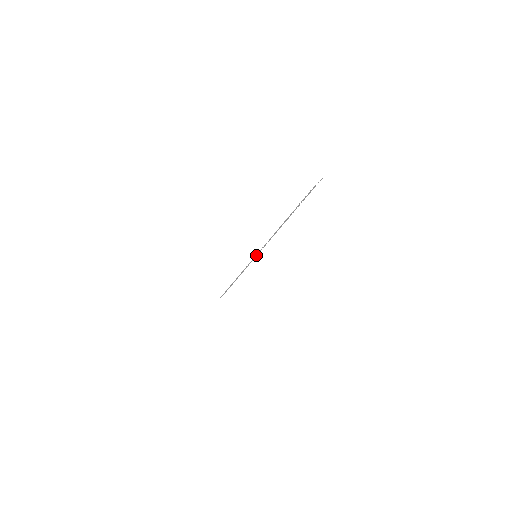
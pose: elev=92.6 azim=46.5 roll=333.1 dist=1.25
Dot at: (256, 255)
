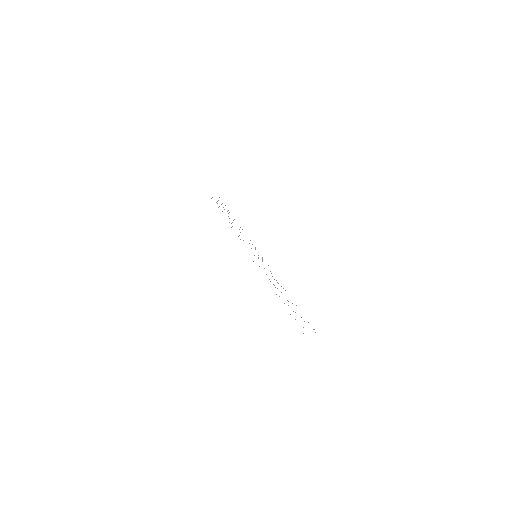
Dot at: occluded
